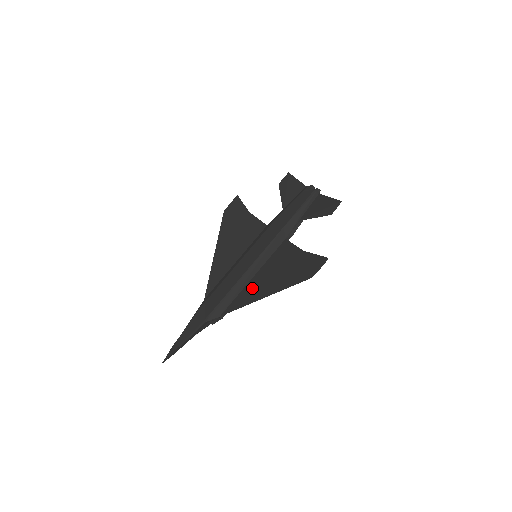
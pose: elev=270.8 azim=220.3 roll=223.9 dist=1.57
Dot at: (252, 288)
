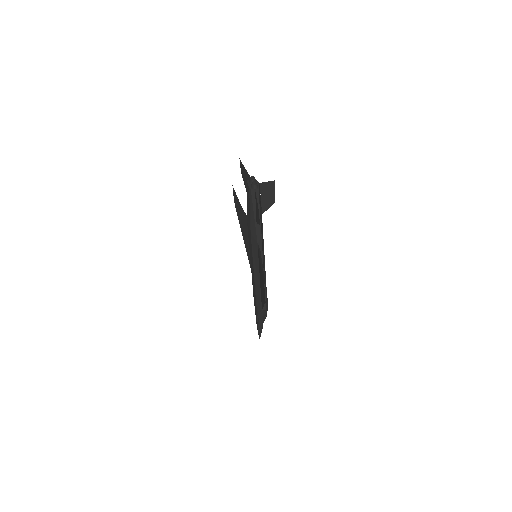
Dot at: (261, 291)
